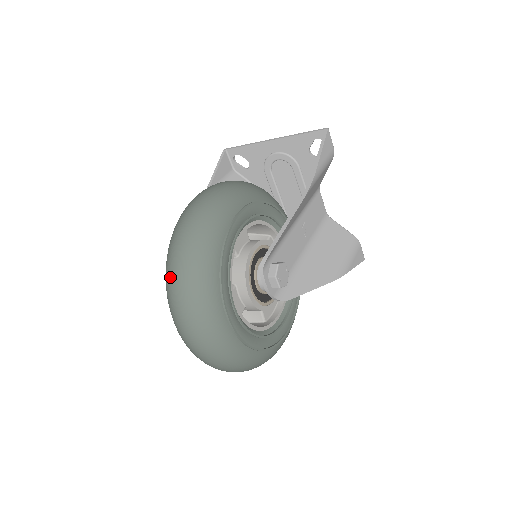
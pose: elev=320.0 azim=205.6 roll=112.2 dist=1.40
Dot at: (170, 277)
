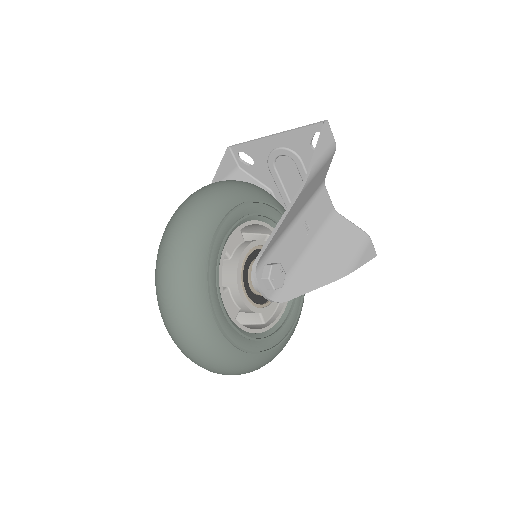
Dot at: (158, 282)
